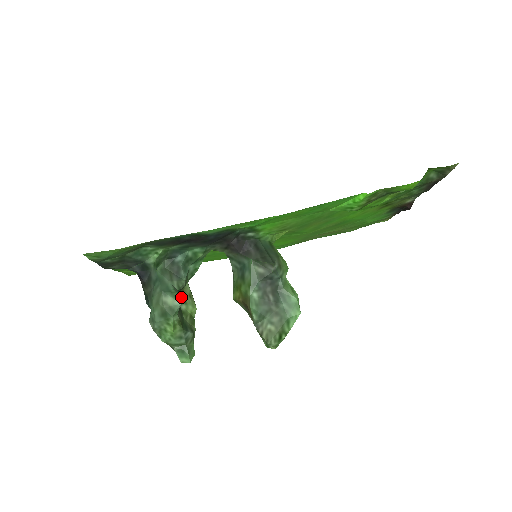
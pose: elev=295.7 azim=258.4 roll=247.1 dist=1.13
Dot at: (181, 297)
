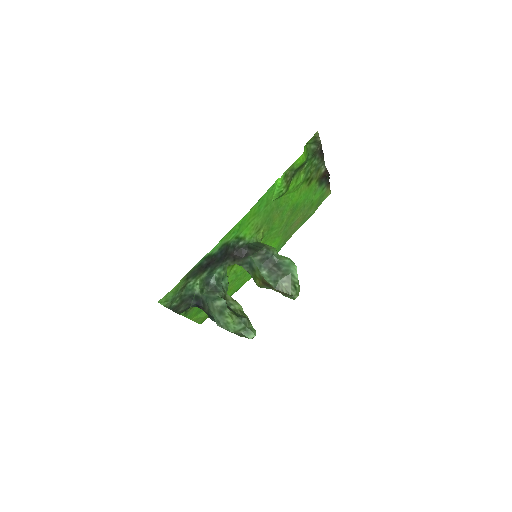
Dot at: (227, 303)
